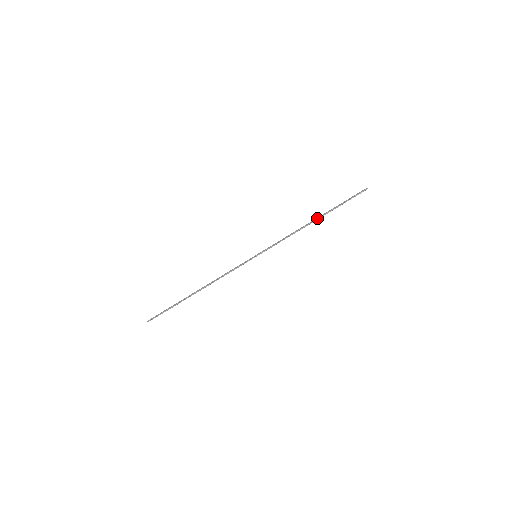
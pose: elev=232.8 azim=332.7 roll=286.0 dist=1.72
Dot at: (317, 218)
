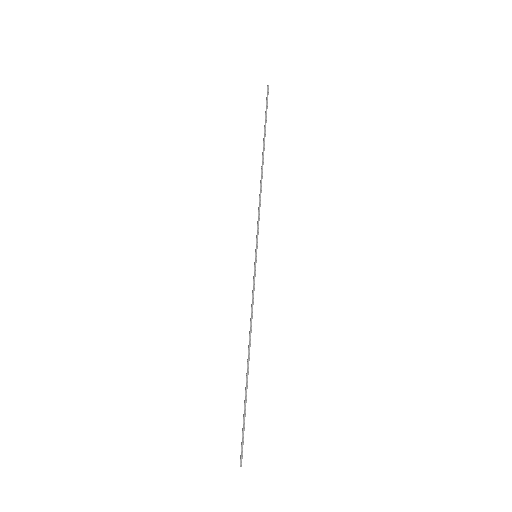
Dot at: occluded
